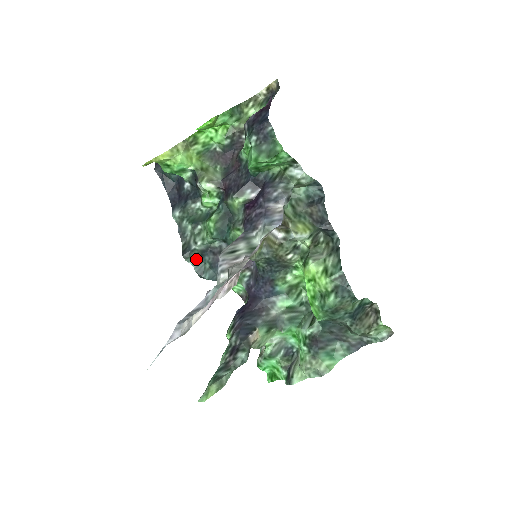
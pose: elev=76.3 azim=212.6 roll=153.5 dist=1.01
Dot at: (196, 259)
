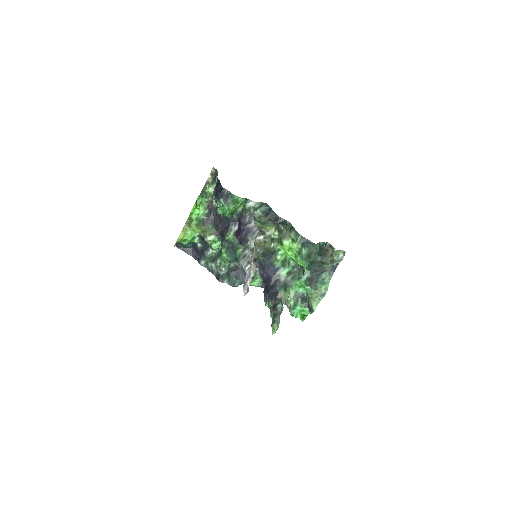
Dot at: (226, 279)
